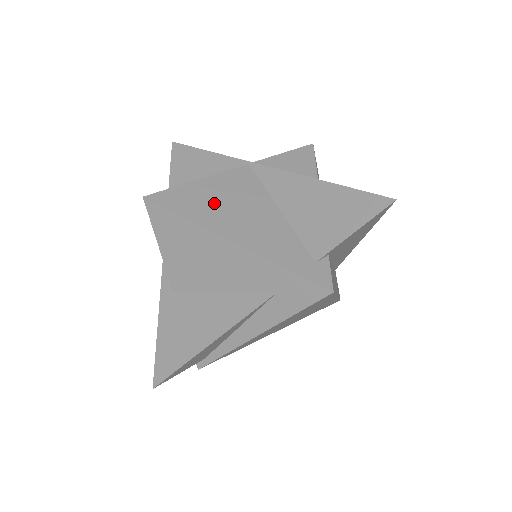
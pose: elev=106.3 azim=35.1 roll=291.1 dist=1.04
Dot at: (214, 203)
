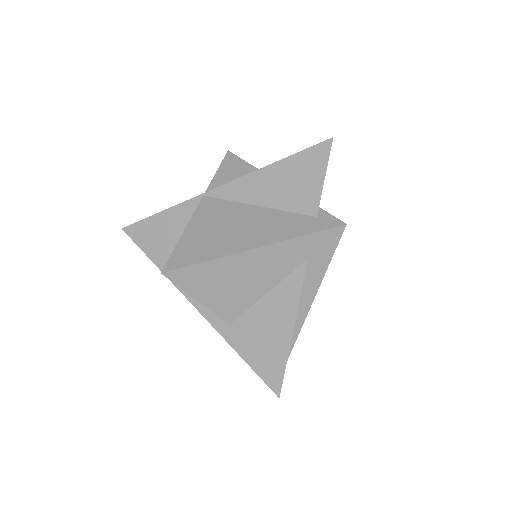
Dot at: (213, 237)
